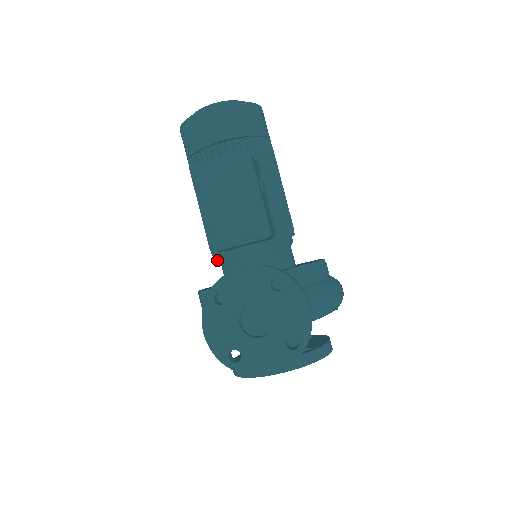
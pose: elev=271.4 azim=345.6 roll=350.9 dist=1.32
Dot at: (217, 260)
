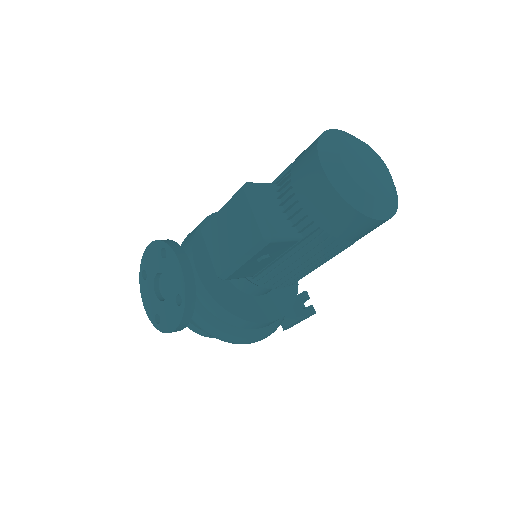
Dot at: occluded
